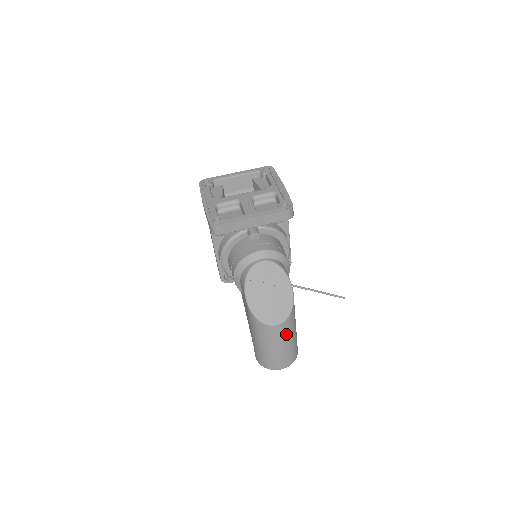
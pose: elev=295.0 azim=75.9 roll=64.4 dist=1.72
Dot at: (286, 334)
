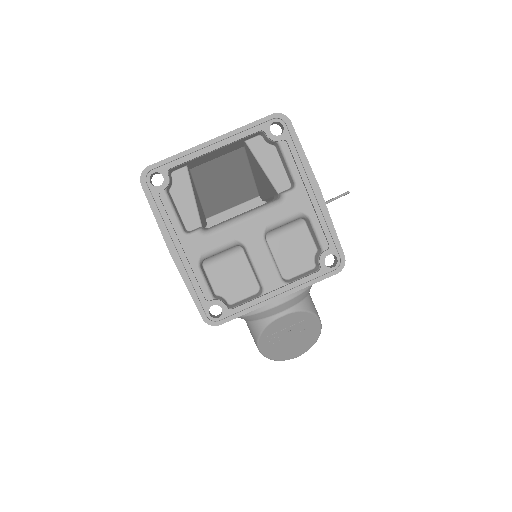
Dot at: occluded
